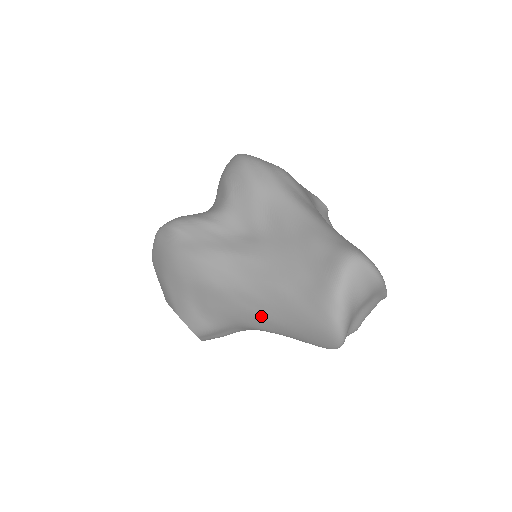
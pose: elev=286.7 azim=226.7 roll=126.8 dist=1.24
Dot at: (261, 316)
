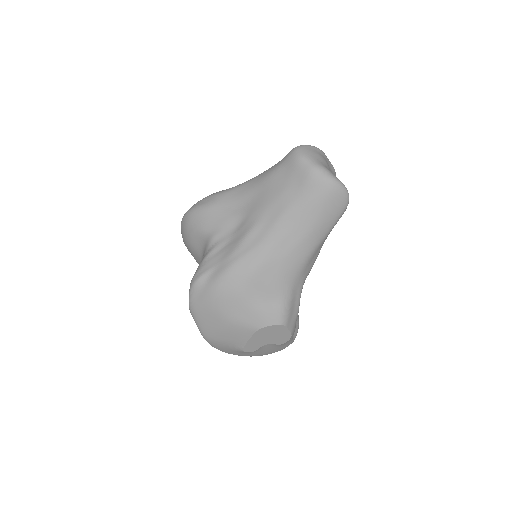
Dot at: (299, 242)
